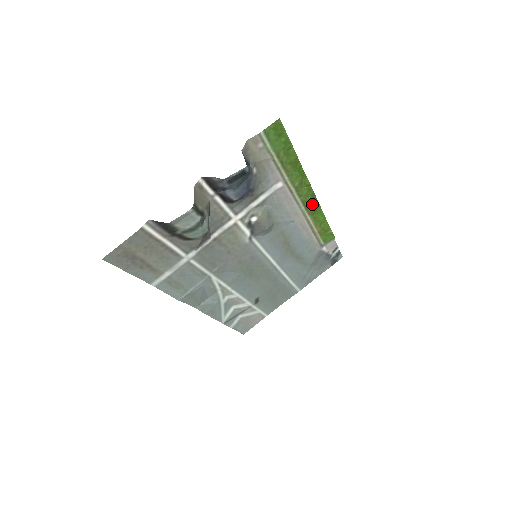
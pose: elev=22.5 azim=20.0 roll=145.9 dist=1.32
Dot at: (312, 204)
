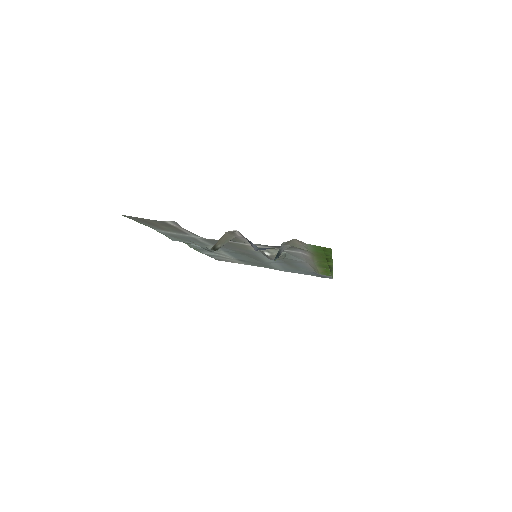
Dot at: (326, 267)
